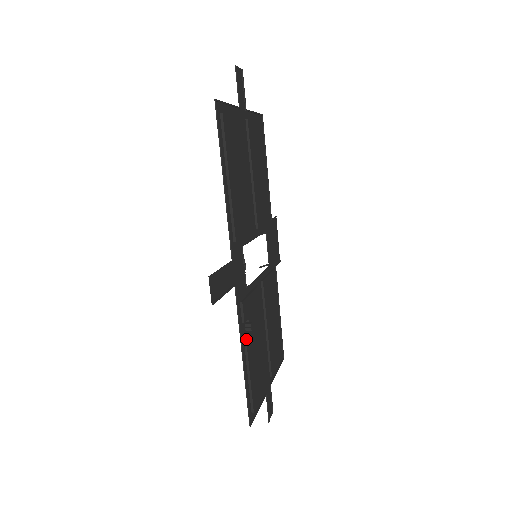
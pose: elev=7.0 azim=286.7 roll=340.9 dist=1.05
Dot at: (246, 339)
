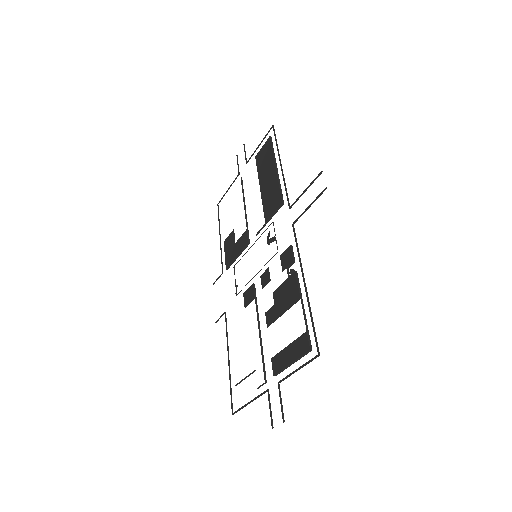
Dot at: (297, 276)
